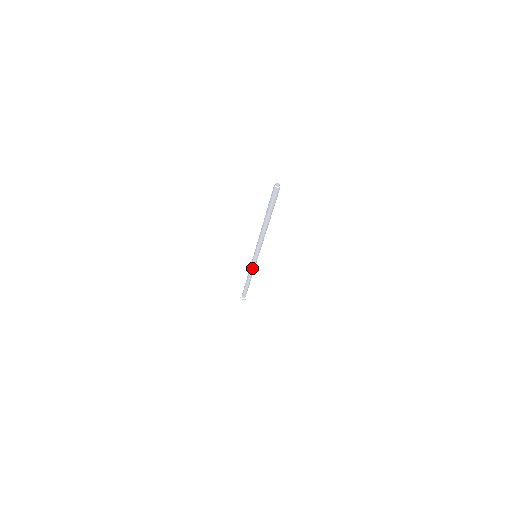
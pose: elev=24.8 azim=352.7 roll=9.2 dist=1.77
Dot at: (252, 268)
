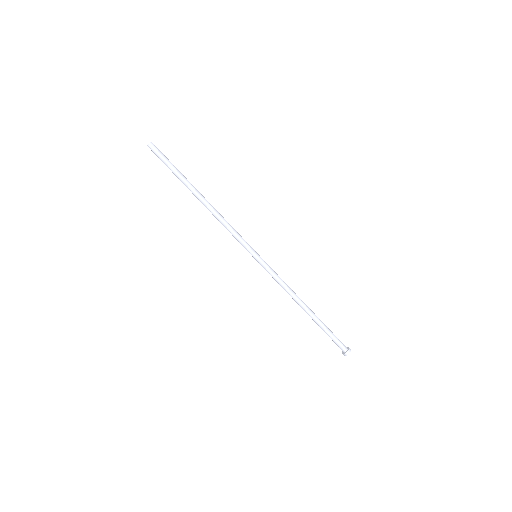
Dot at: (277, 278)
